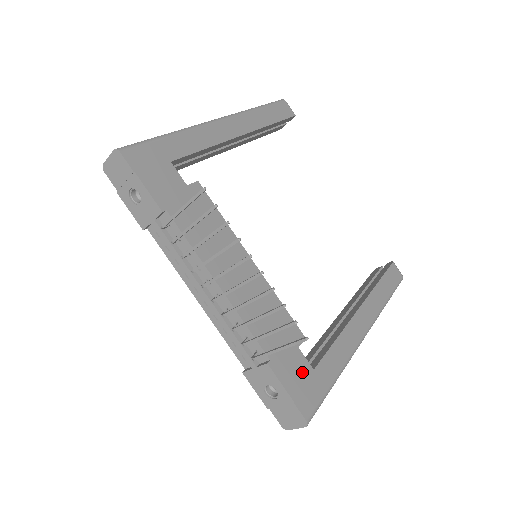
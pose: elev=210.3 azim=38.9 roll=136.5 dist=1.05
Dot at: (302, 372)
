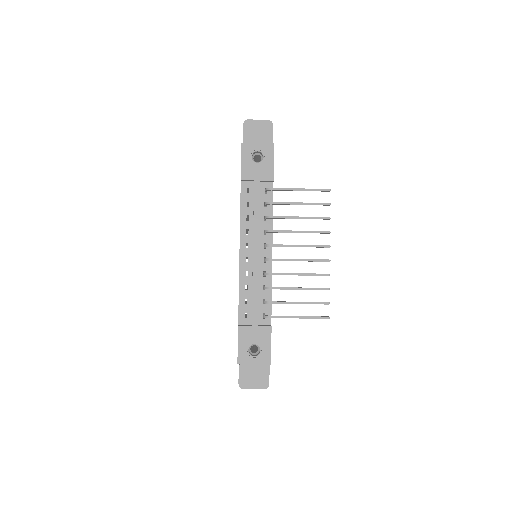
Dot at: occluded
